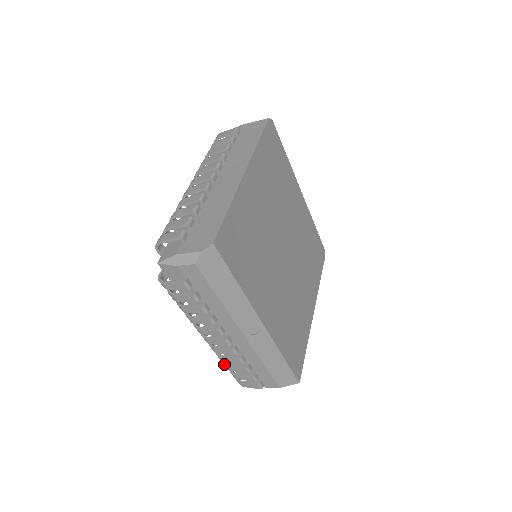
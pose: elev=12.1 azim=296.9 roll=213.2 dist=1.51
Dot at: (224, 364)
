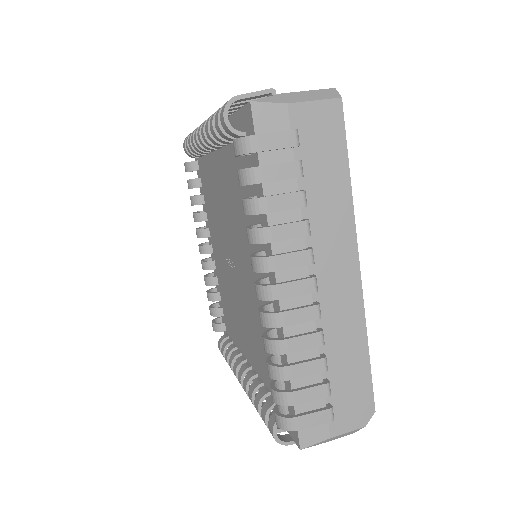
Dot at: occluded
